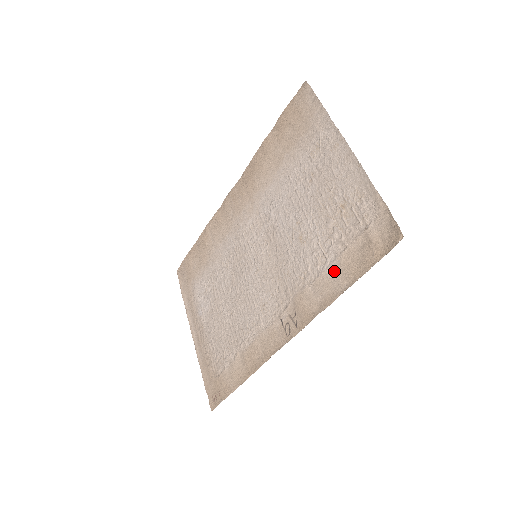
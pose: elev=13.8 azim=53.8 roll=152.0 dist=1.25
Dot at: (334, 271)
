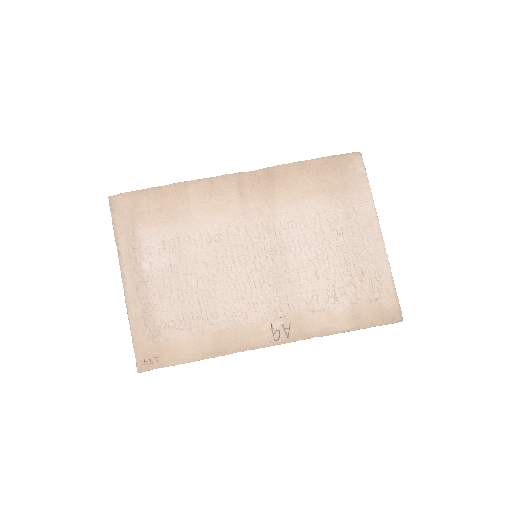
Dot at: (340, 314)
